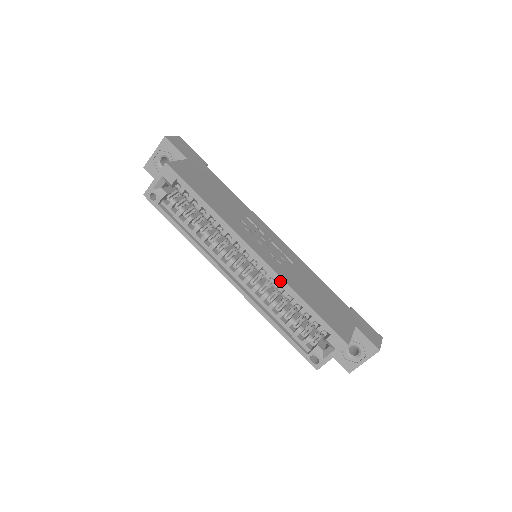
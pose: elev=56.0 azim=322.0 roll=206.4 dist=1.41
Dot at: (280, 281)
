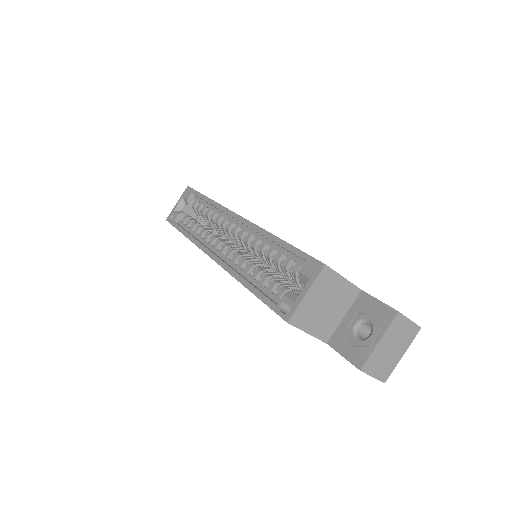
Dot at: (256, 230)
